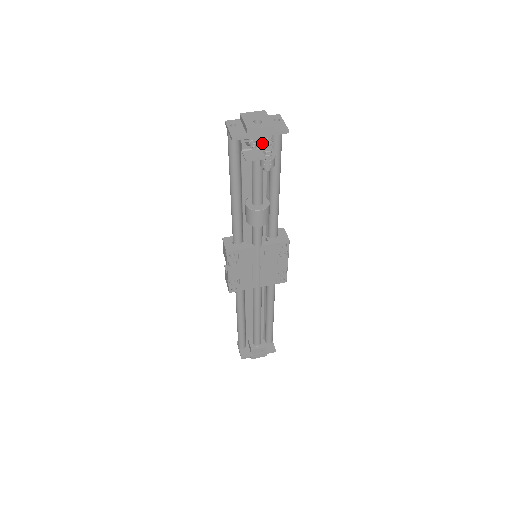
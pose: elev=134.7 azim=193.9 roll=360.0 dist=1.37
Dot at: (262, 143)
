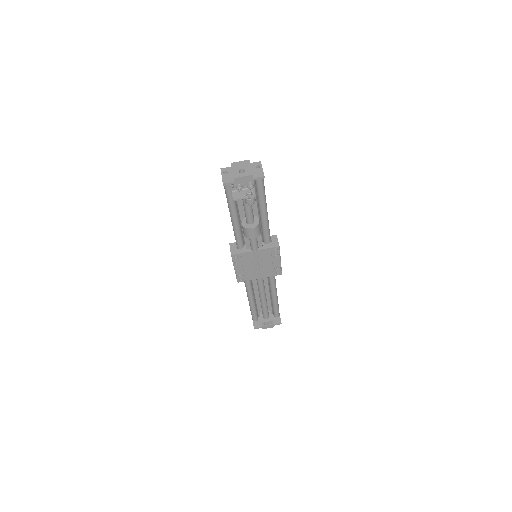
Dot at: (246, 185)
